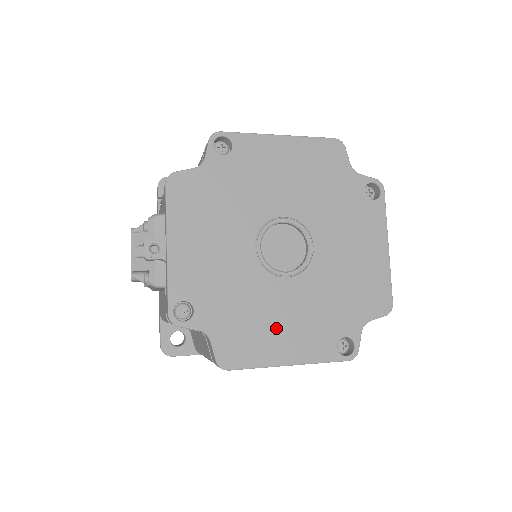
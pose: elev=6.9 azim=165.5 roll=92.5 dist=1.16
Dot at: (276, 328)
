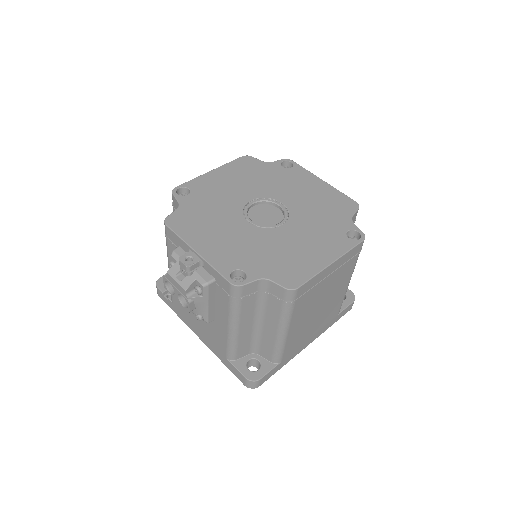
Dot at: (303, 251)
